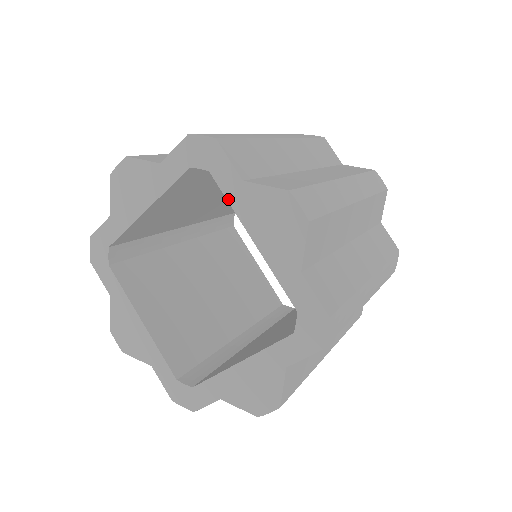
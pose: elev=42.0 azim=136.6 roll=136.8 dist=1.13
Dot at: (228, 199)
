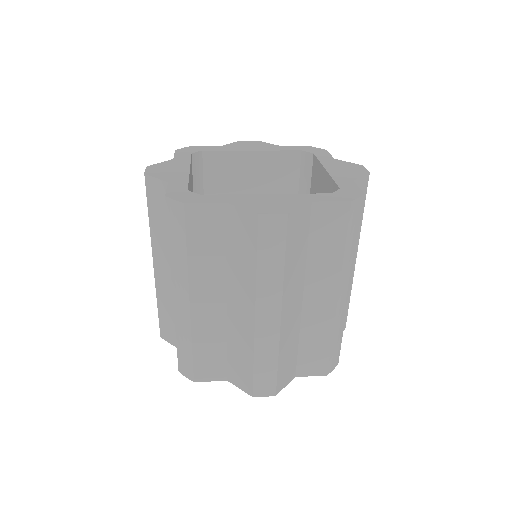
Dot at: occluded
